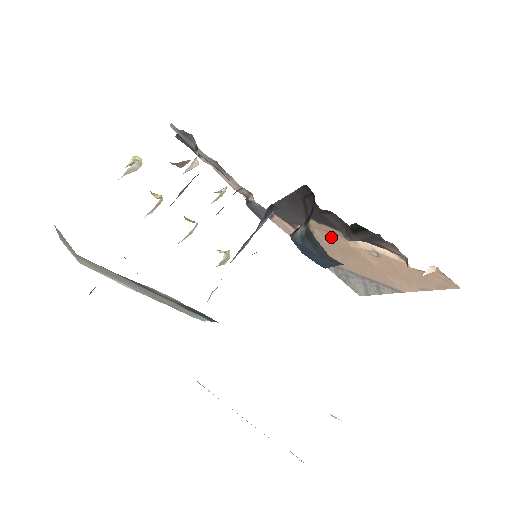
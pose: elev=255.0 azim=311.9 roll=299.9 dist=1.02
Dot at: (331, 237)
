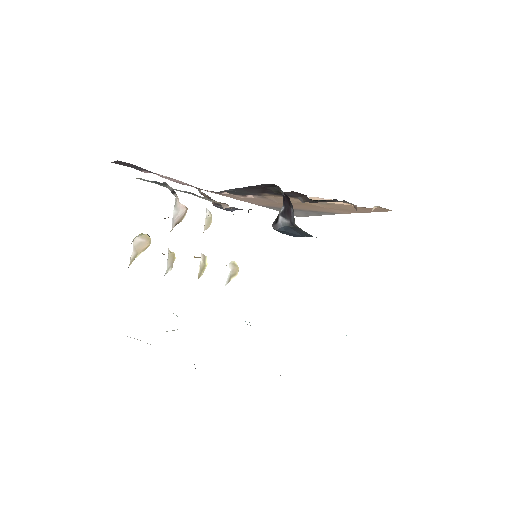
Dot at: occluded
